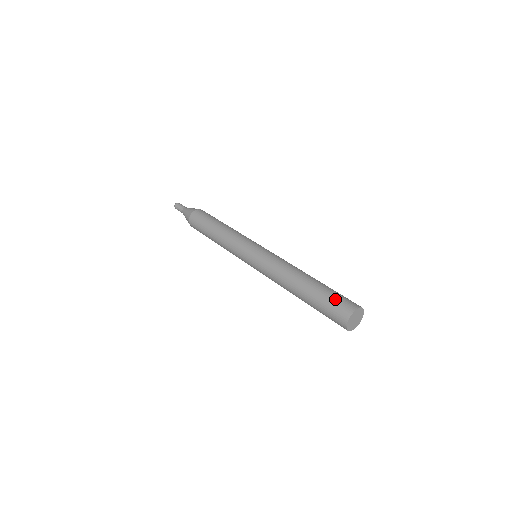
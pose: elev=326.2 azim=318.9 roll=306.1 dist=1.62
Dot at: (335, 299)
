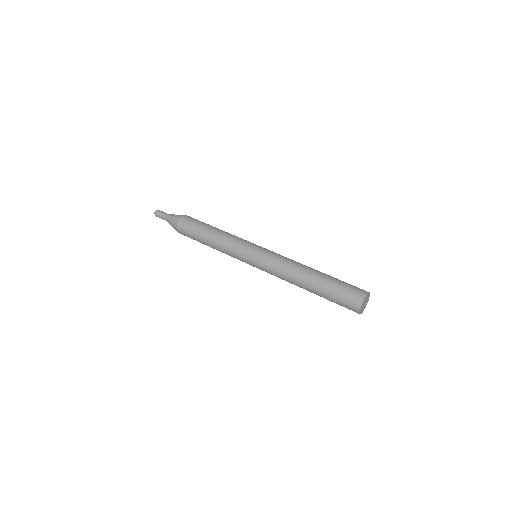
Dot at: (350, 284)
